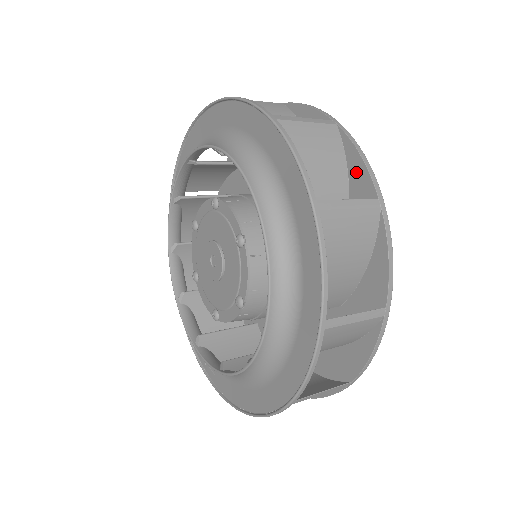
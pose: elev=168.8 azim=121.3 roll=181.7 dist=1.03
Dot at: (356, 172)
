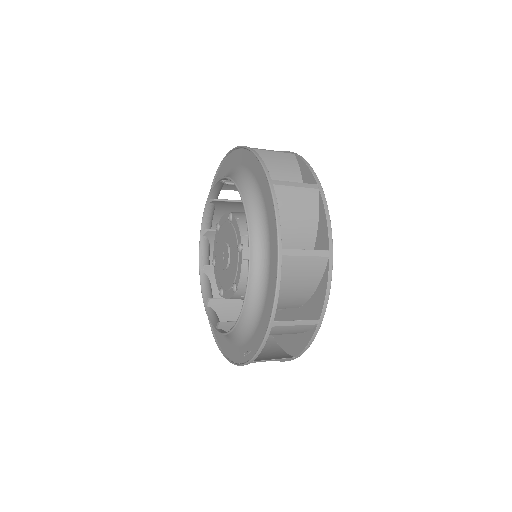
Dot at: occluded
